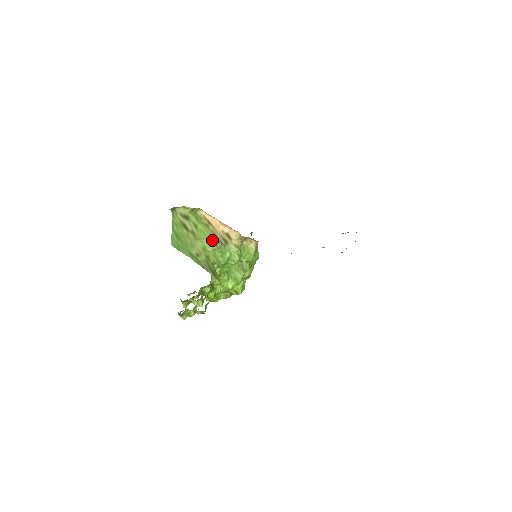
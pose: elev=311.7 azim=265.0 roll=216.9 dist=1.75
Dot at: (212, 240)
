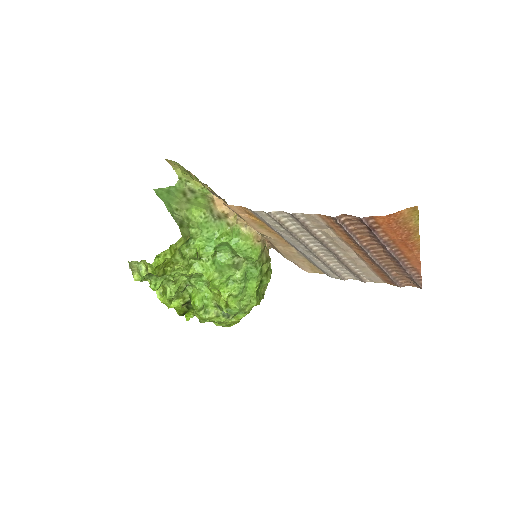
Dot at: (203, 208)
